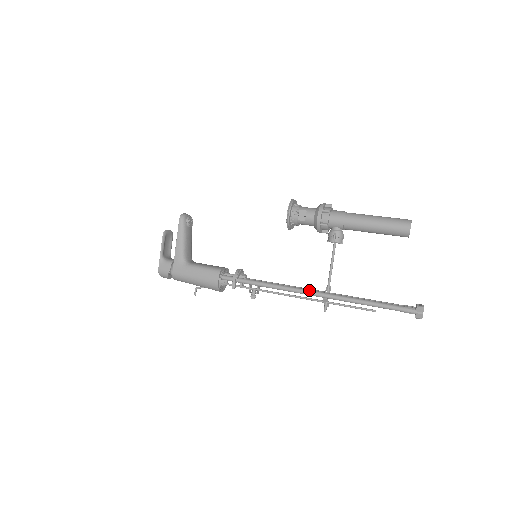
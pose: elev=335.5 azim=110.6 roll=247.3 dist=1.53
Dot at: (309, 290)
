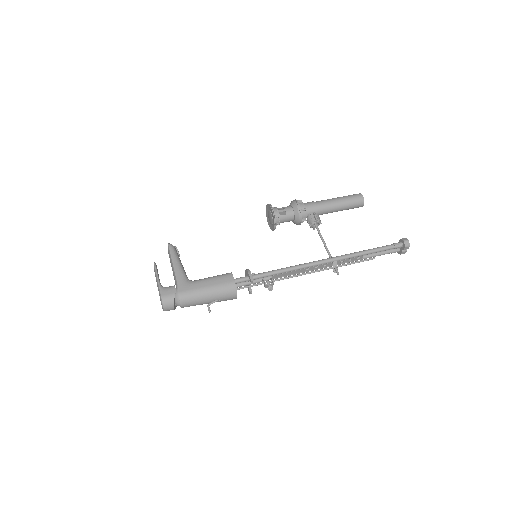
Dot at: (318, 260)
